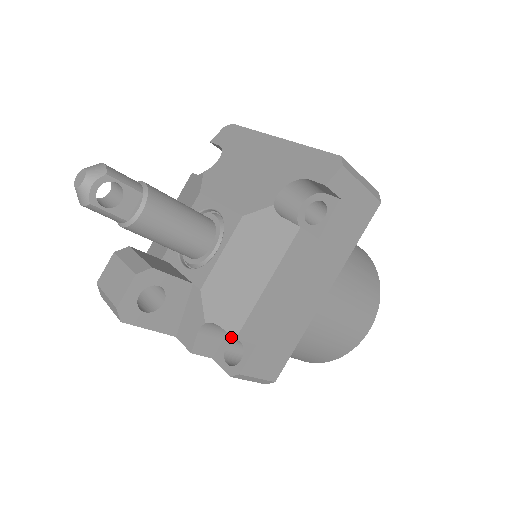
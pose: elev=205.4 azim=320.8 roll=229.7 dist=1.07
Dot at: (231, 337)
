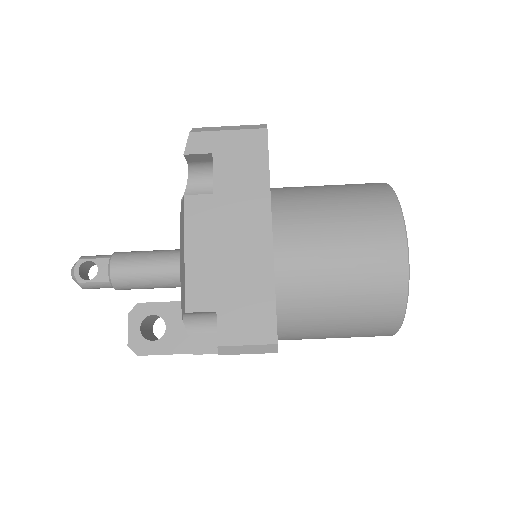
Dot at: occluded
